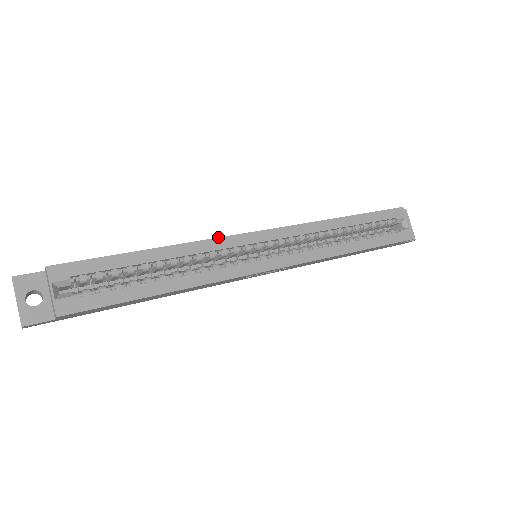
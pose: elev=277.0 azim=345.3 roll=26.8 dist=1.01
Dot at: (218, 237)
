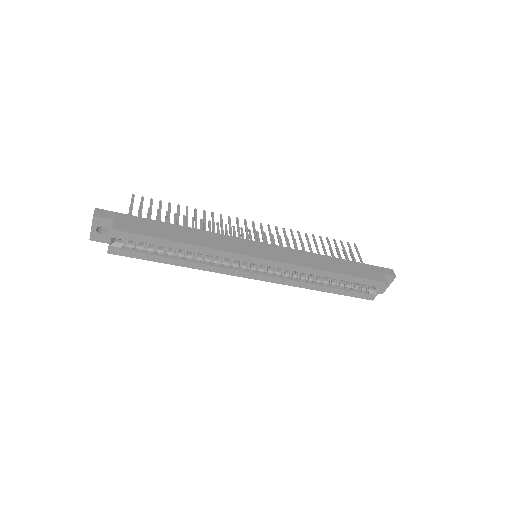
Dot at: (229, 252)
